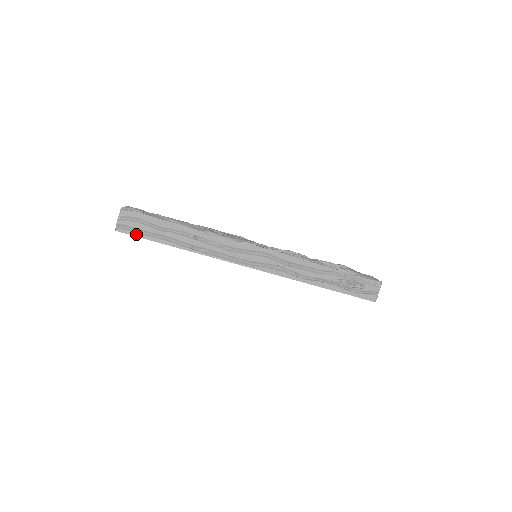
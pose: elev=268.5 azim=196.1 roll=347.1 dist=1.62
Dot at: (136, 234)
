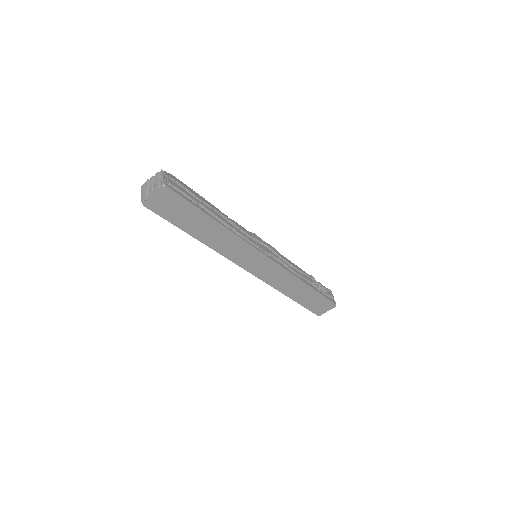
Dot at: (182, 195)
